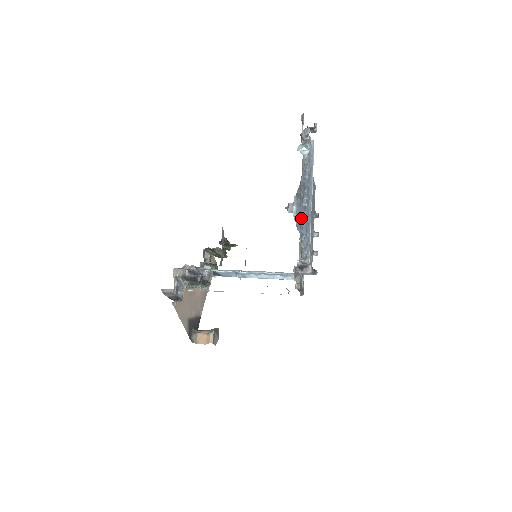
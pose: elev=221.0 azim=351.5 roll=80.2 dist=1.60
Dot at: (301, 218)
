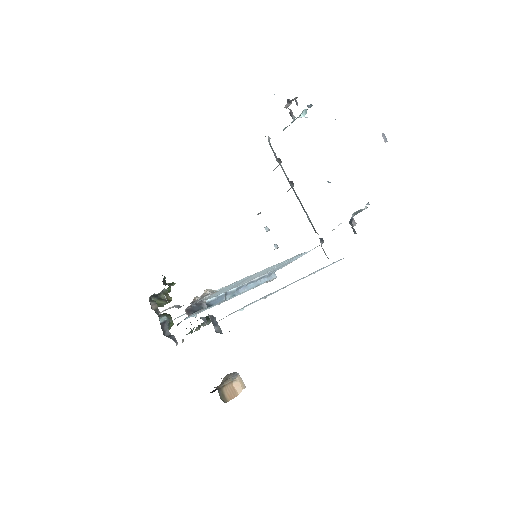
Dot at: occluded
